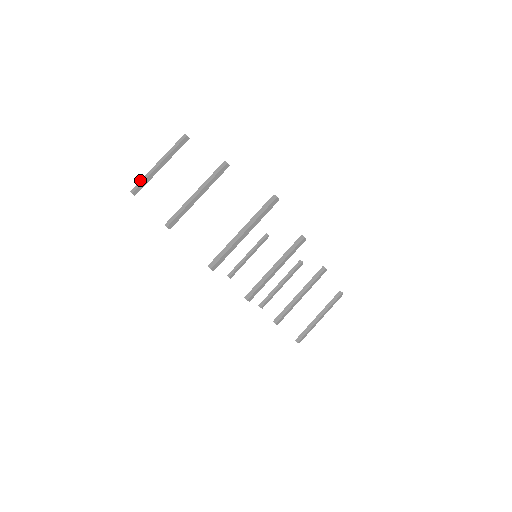
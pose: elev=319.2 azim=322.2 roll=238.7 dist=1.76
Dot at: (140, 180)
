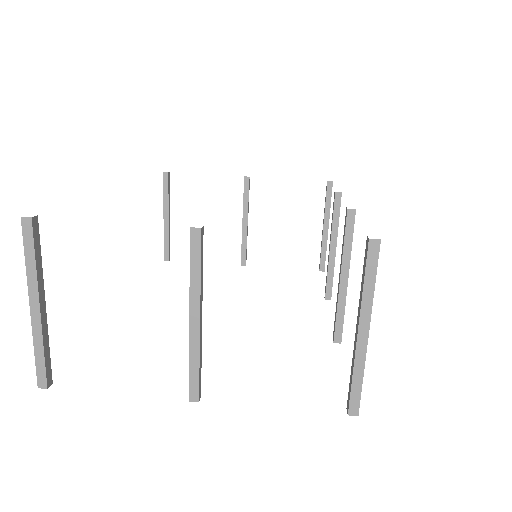
Dot at: occluded
